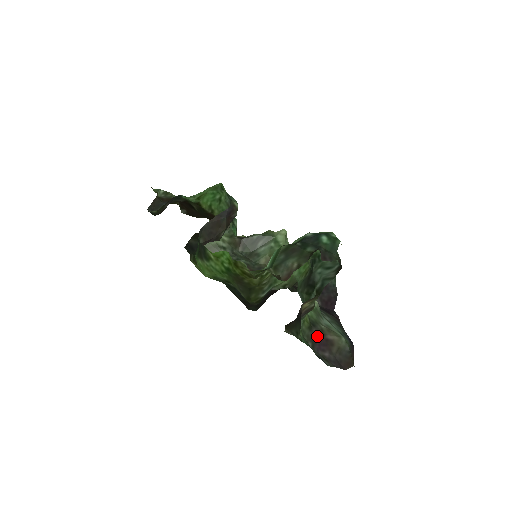
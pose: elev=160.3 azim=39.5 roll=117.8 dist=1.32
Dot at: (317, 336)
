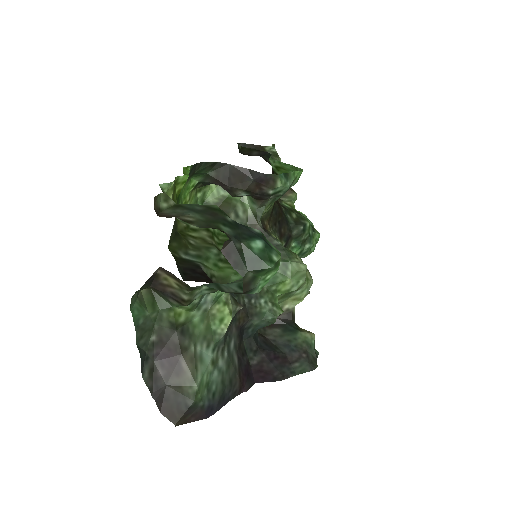
Dot at: (172, 344)
